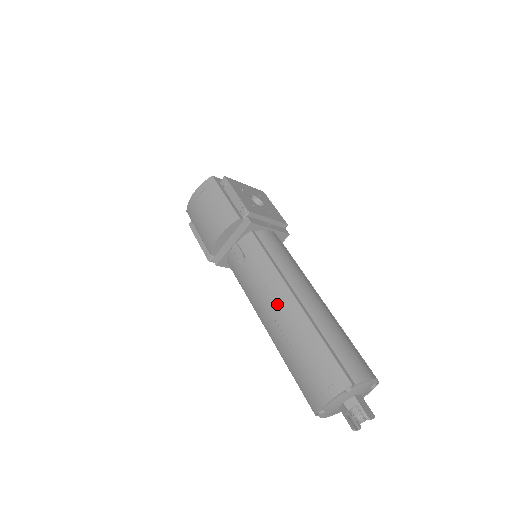
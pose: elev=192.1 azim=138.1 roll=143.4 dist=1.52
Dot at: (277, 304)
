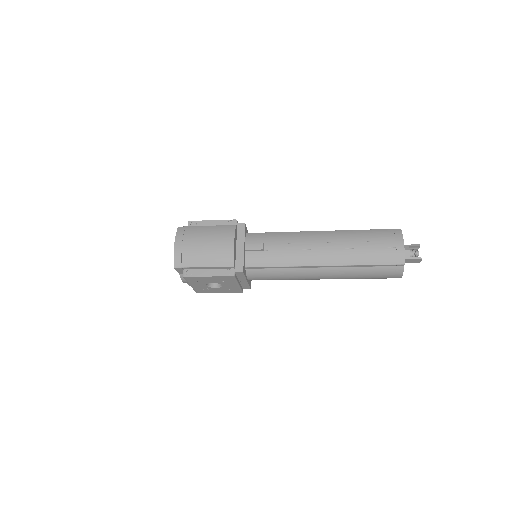
Dot at: (317, 241)
